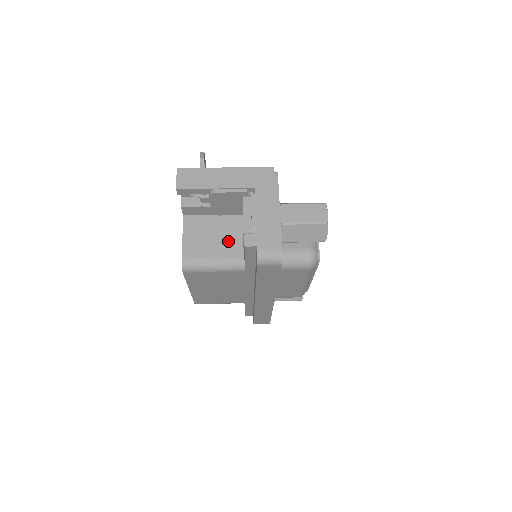
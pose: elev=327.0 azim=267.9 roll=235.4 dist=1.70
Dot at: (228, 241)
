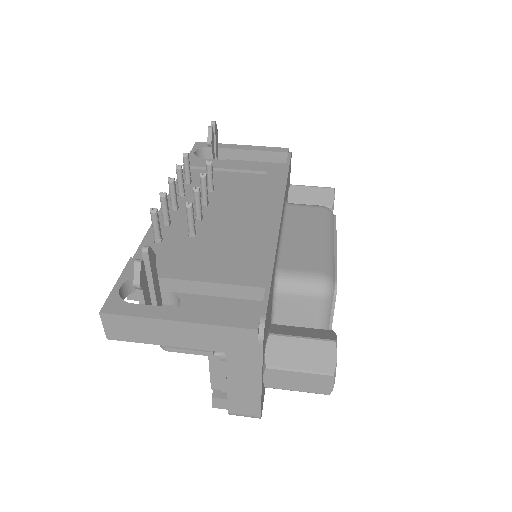
Dot at: occluded
